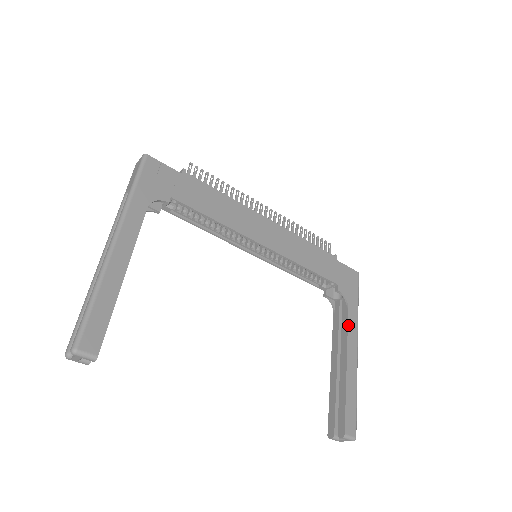
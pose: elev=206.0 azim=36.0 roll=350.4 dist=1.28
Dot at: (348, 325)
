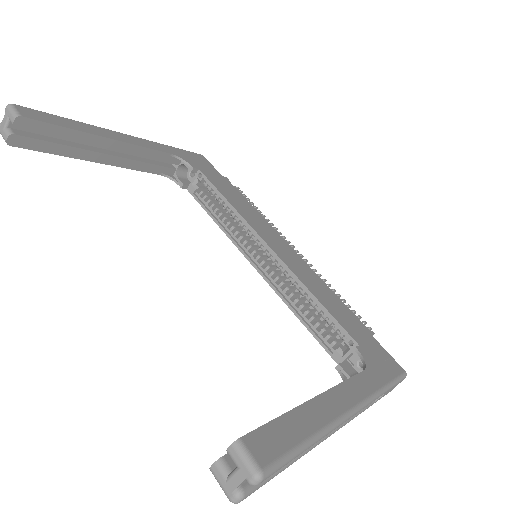
Dot at: (351, 378)
